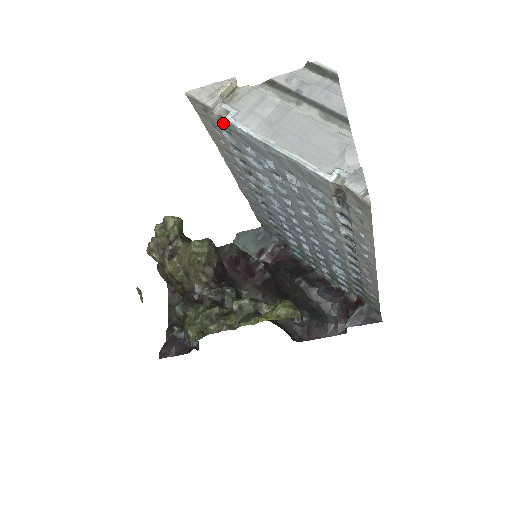
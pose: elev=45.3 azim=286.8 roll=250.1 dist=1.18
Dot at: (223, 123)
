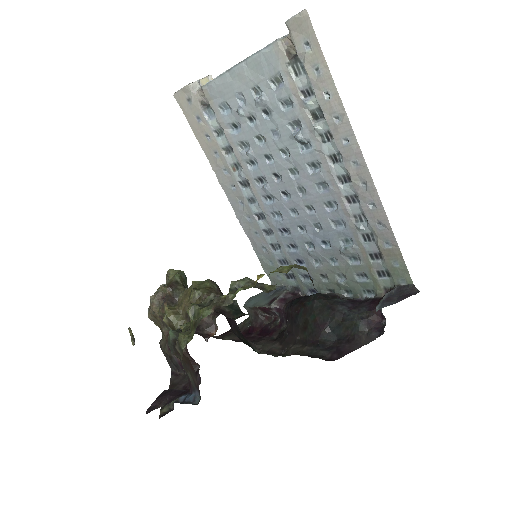
Dot at: (204, 105)
